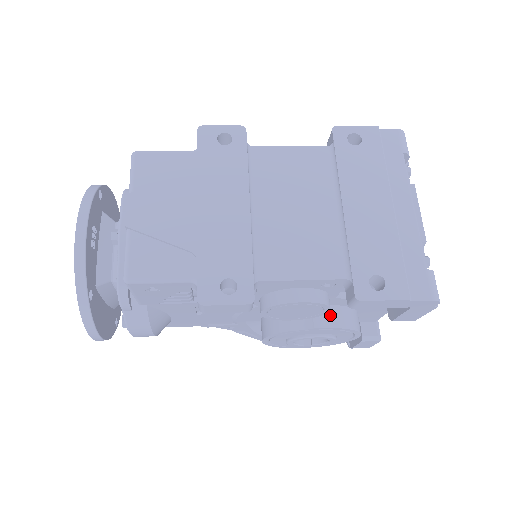
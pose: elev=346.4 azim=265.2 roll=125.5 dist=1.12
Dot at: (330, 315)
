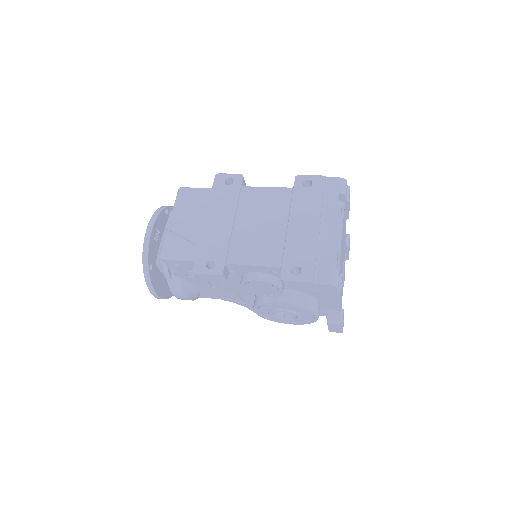
Dot at: (289, 296)
